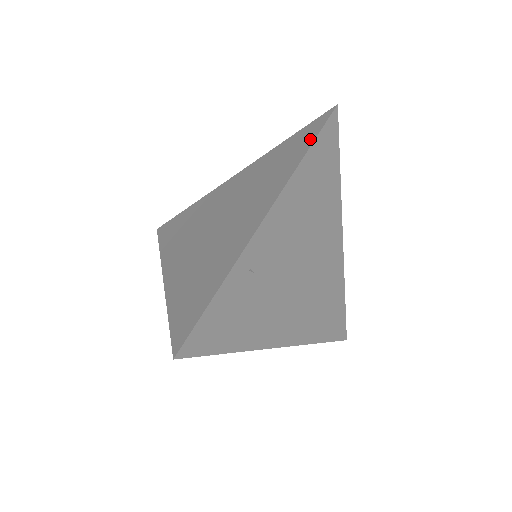
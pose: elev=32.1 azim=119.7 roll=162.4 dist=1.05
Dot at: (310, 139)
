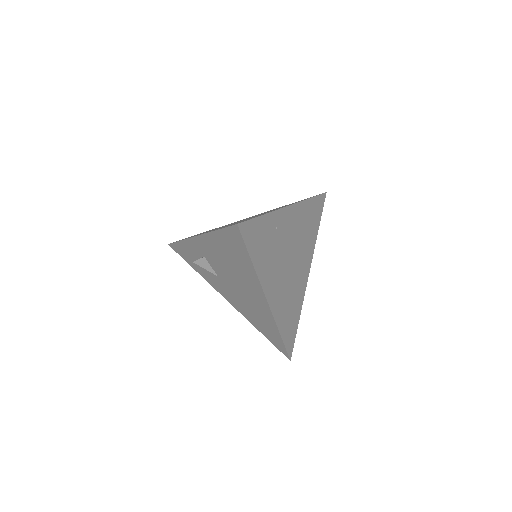
Dot at: occluded
